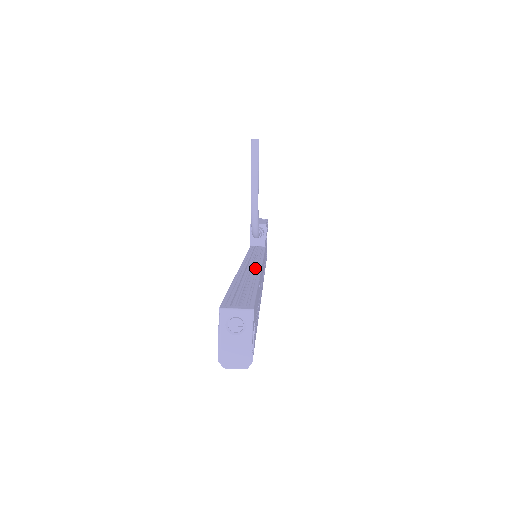
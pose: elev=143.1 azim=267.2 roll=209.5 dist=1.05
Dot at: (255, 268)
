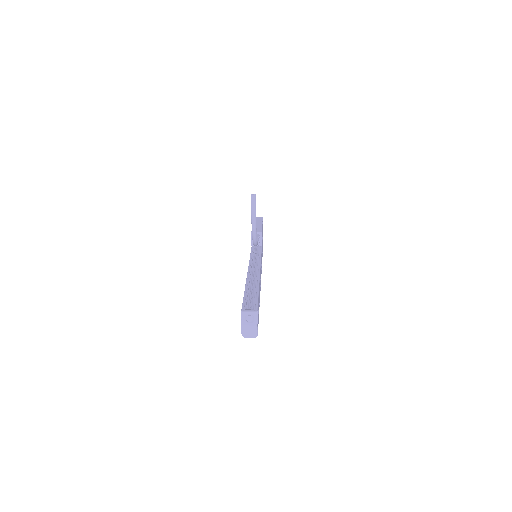
Dot at: (256, 271)
